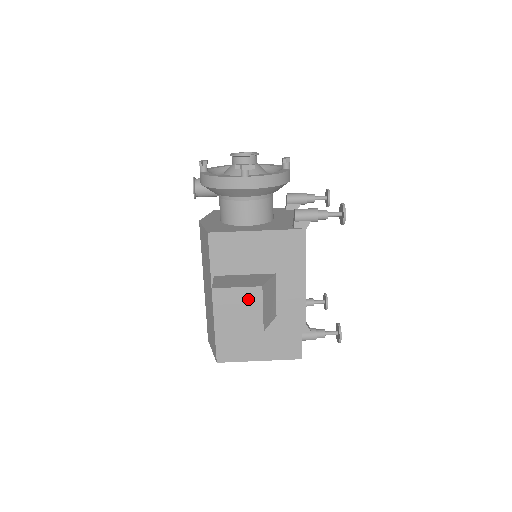
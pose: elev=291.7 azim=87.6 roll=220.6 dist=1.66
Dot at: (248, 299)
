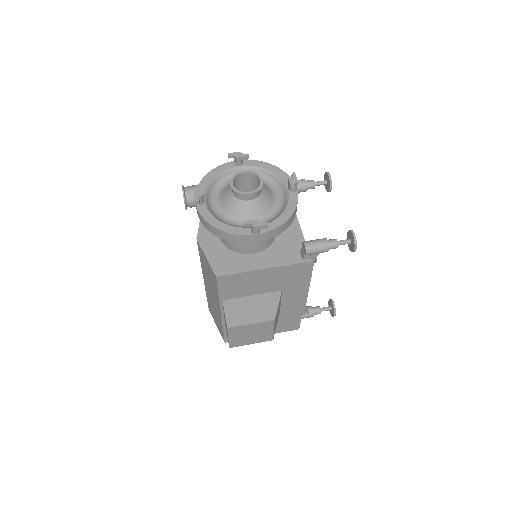
Dot at: (261, 328)
